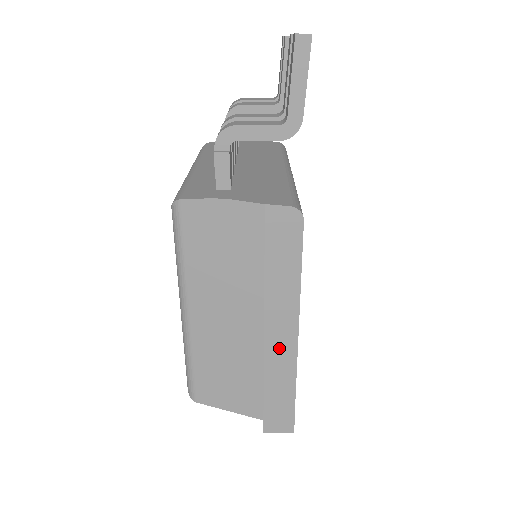
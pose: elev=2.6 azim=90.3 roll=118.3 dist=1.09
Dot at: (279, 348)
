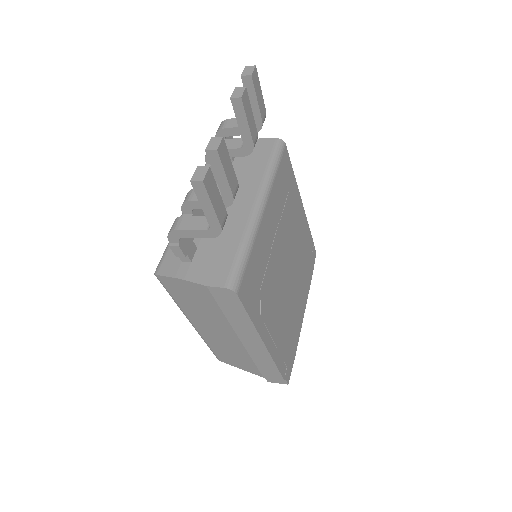
Dot at: (255, 349)
